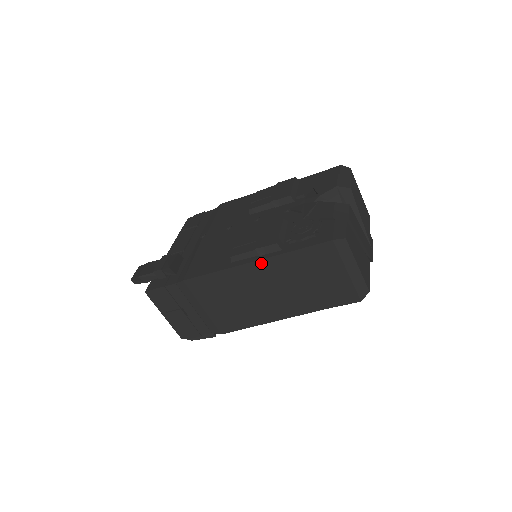
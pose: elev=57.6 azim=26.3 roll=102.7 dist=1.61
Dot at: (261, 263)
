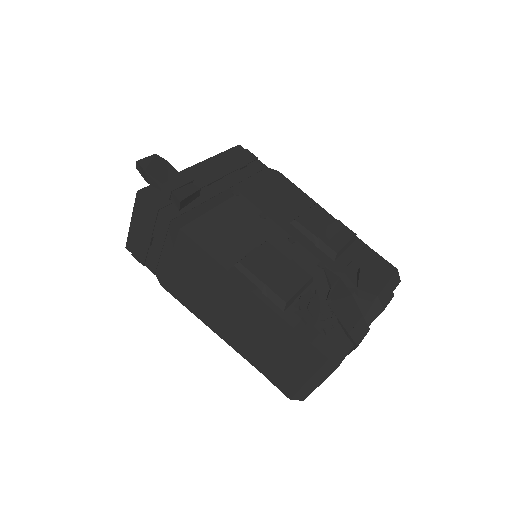
Dot at: (256, 300)
